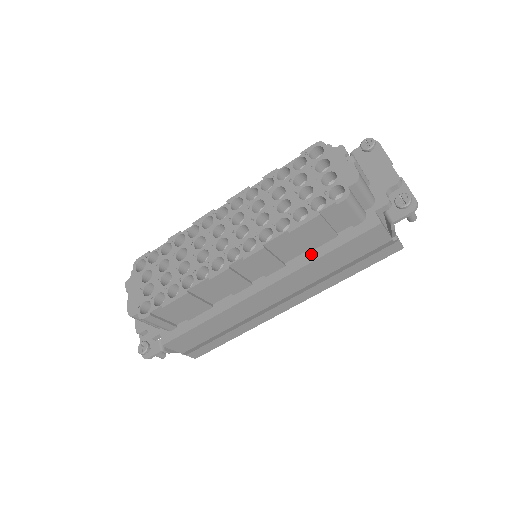
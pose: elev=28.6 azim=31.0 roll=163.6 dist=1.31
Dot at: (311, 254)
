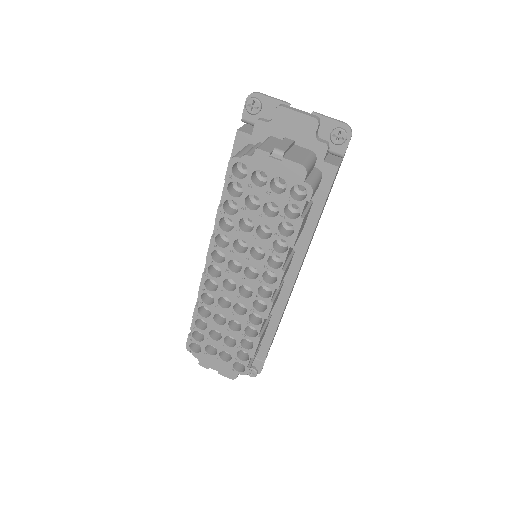
Dot at: (306, 229)
